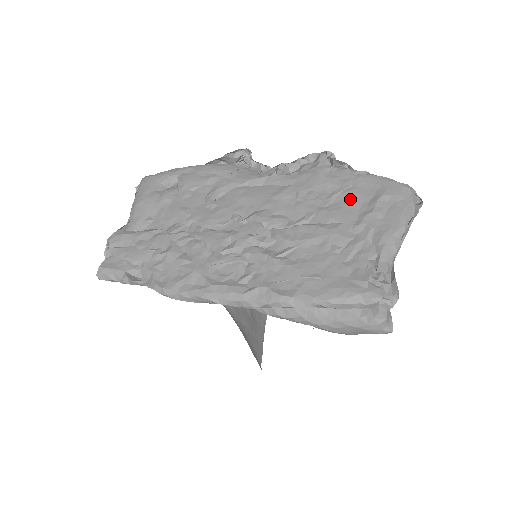
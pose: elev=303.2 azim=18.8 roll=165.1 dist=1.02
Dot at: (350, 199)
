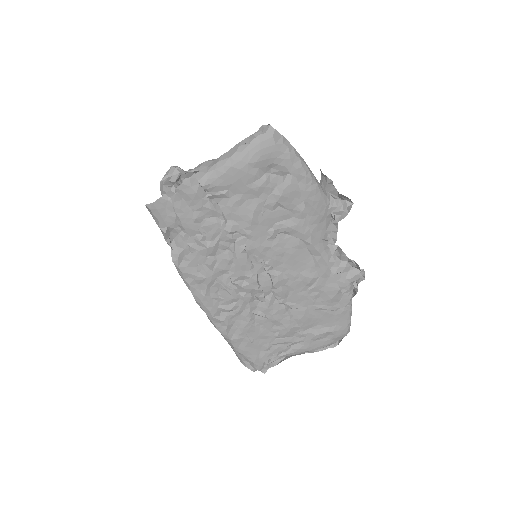
Dot at: (322, 318)
